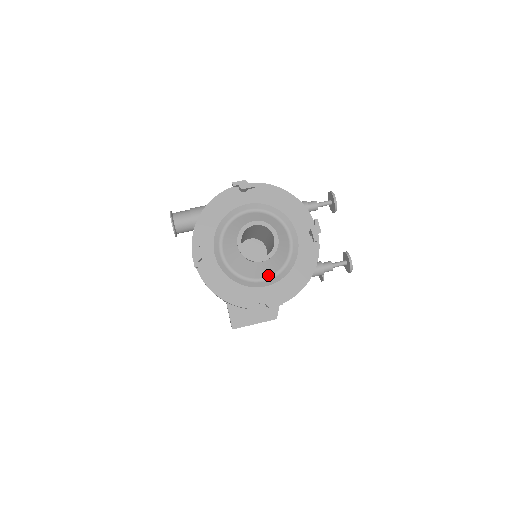
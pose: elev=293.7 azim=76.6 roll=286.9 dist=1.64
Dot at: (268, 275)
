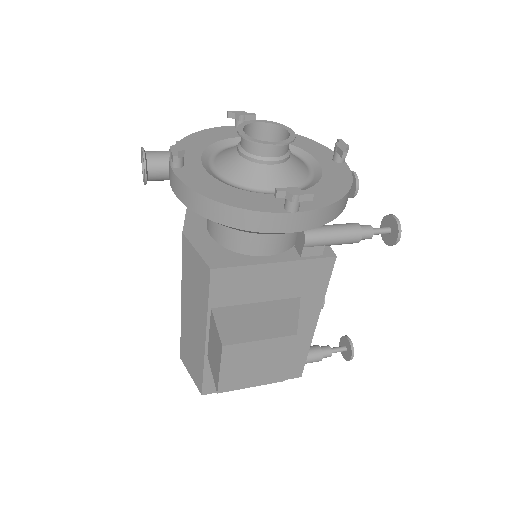
Dot at: occluded
